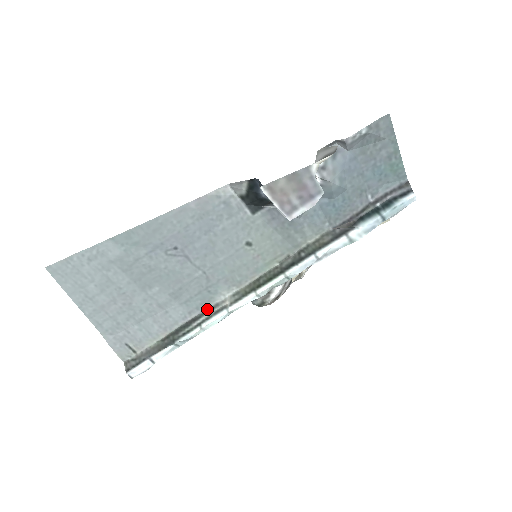
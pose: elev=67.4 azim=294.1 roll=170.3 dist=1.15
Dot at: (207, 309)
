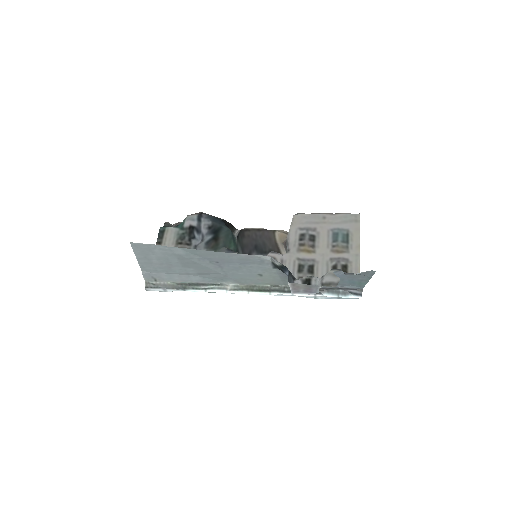
Dot at: (214, 283)
